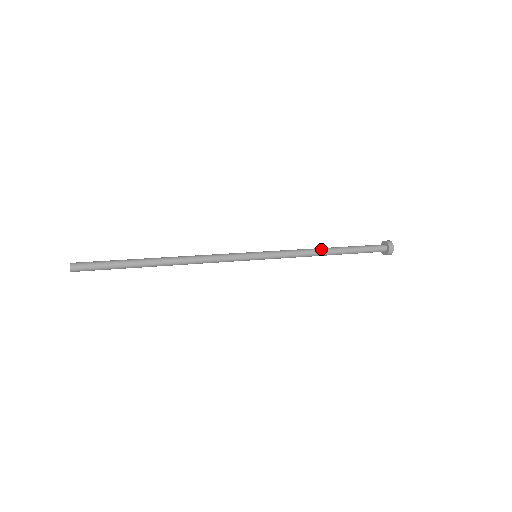
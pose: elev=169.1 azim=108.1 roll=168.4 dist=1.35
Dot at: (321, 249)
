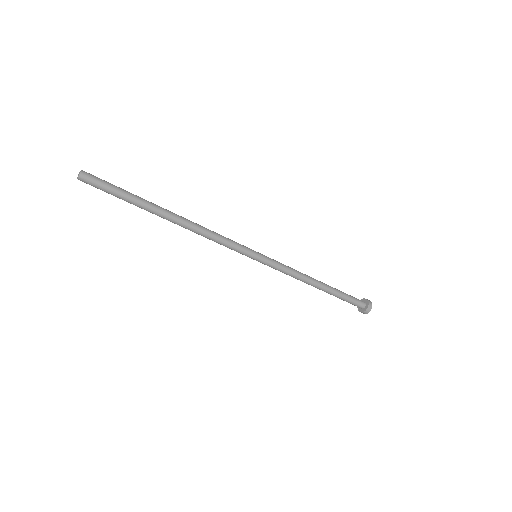
Dot at: occluded
